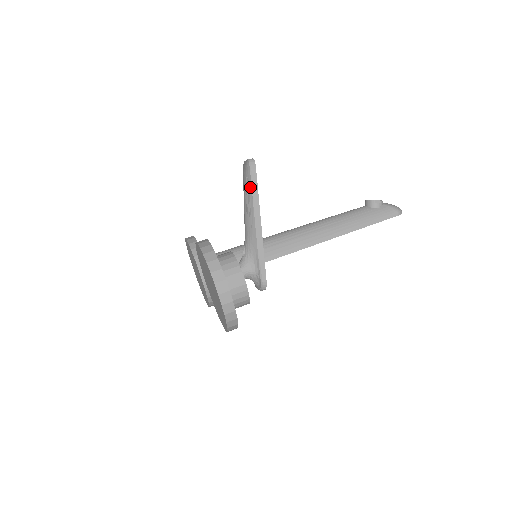
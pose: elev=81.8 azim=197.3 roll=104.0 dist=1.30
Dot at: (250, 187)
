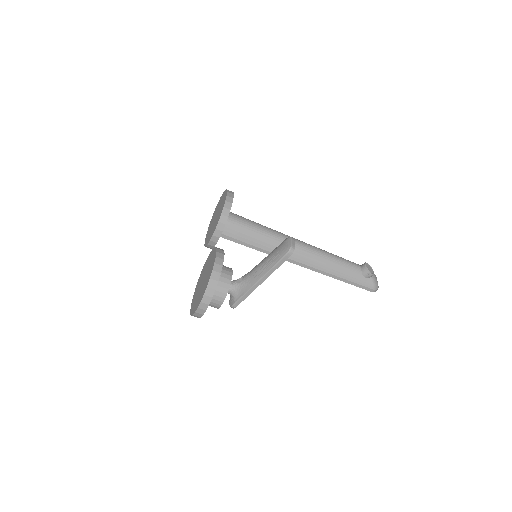
Dot at: (276, 262)
